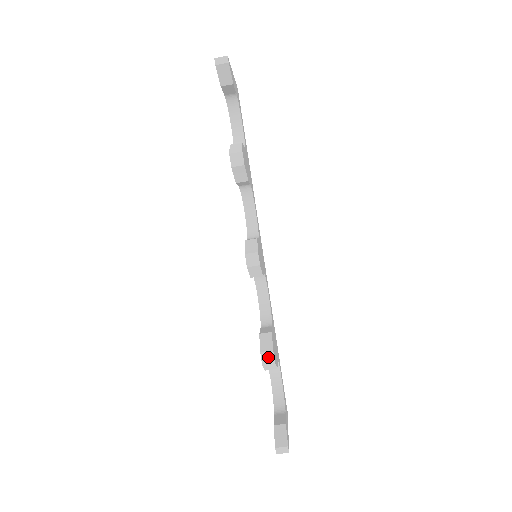
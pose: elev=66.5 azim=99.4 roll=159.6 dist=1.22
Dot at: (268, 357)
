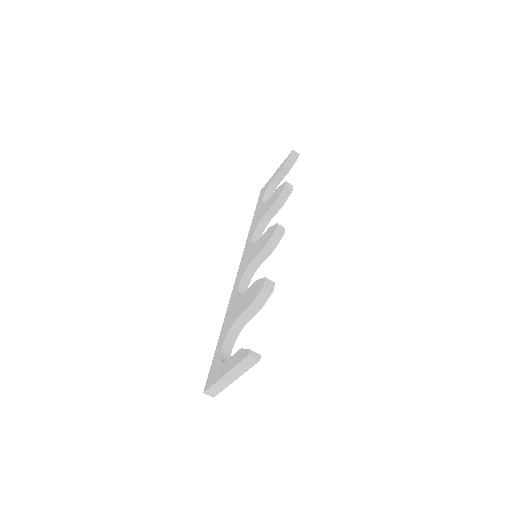
Dot at: (270, 284)
